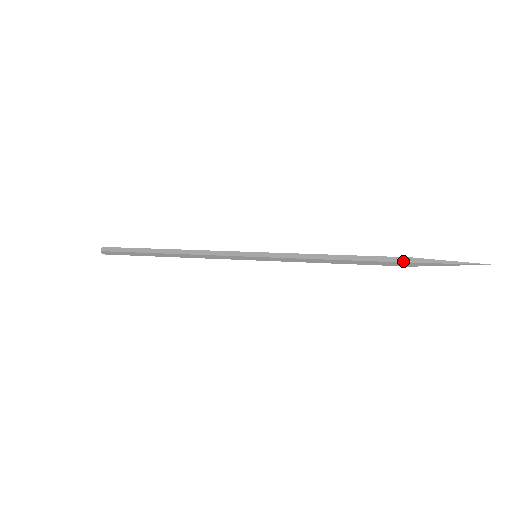
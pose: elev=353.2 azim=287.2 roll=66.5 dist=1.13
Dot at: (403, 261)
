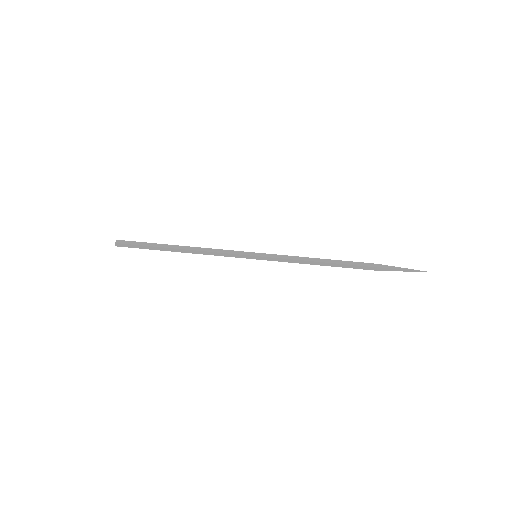
Dot at: (370, 269)
